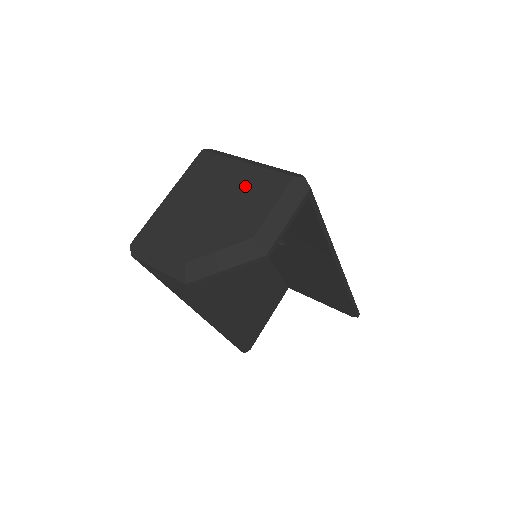
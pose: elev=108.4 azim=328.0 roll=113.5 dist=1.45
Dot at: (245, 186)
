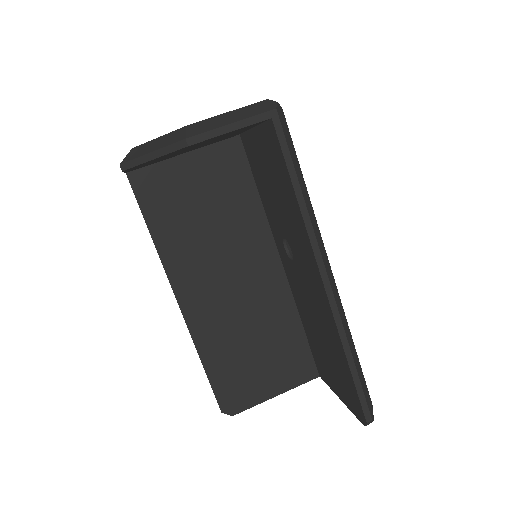
Dot at: occluded
